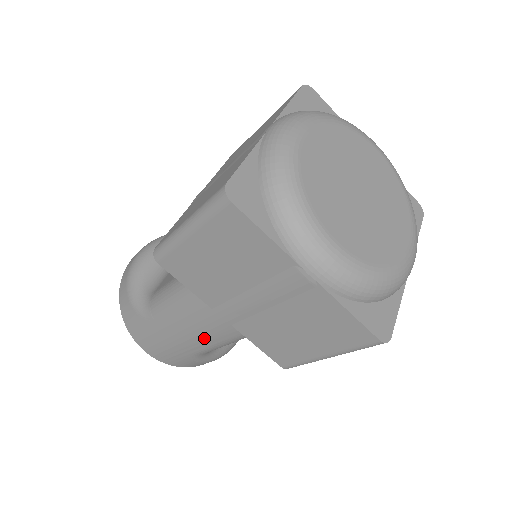
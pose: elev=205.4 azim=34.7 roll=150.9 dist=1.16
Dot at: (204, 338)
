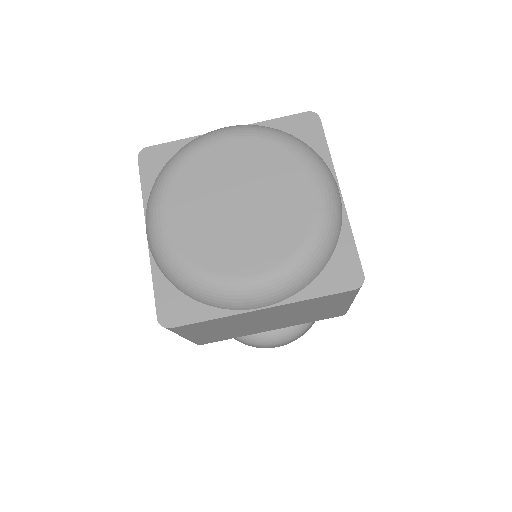
Dot at: occluded
